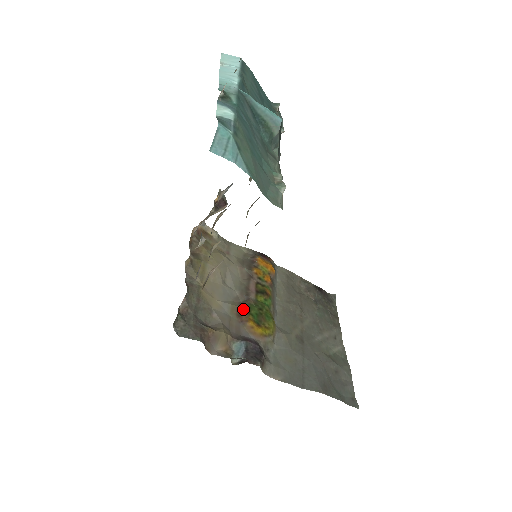
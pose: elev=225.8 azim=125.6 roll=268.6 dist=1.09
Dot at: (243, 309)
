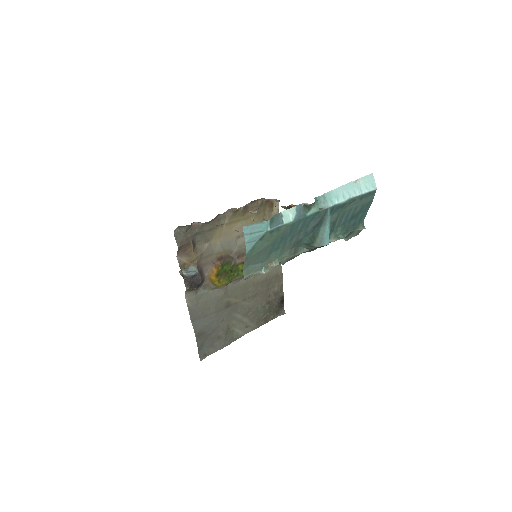
Dot at: (224, 260)
